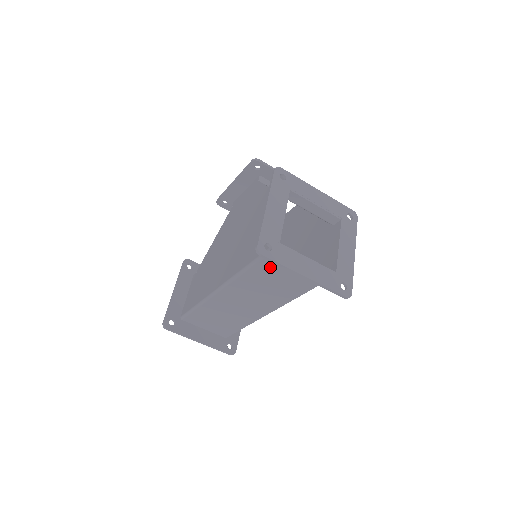
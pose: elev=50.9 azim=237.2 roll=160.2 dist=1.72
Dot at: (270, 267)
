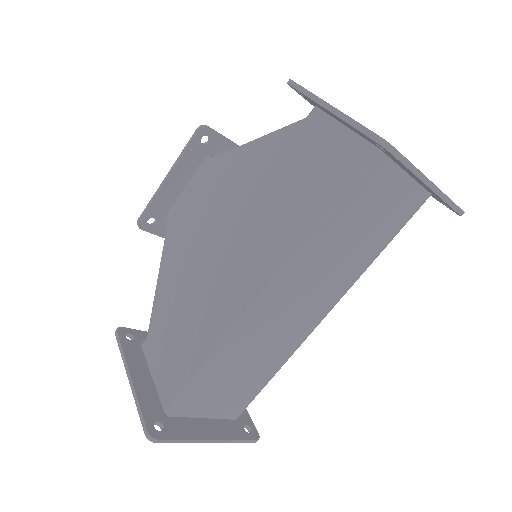
Dot at: (355, 207)
